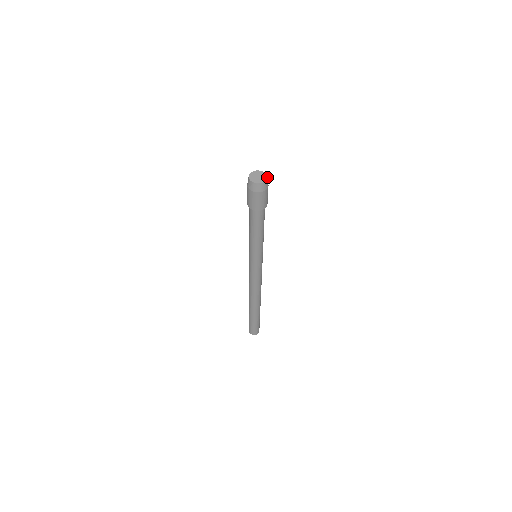
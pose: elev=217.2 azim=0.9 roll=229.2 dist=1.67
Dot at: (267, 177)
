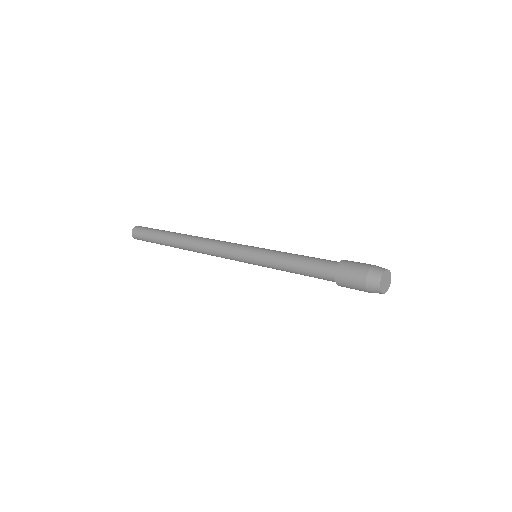
Dot at: occluded
